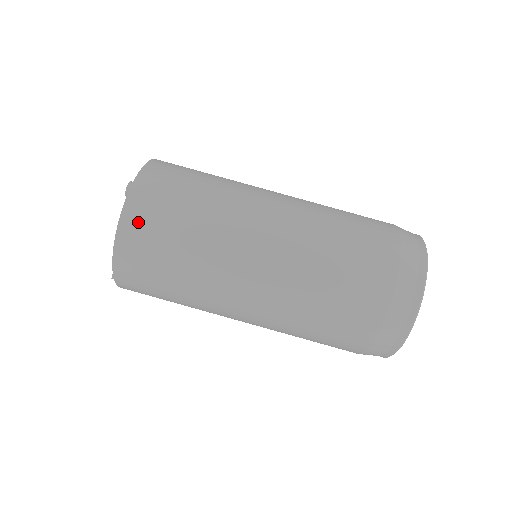
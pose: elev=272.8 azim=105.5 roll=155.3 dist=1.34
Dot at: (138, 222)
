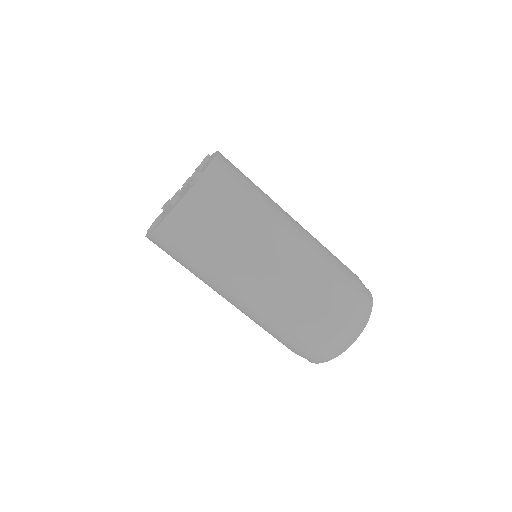
Dot at: (195, 207)
